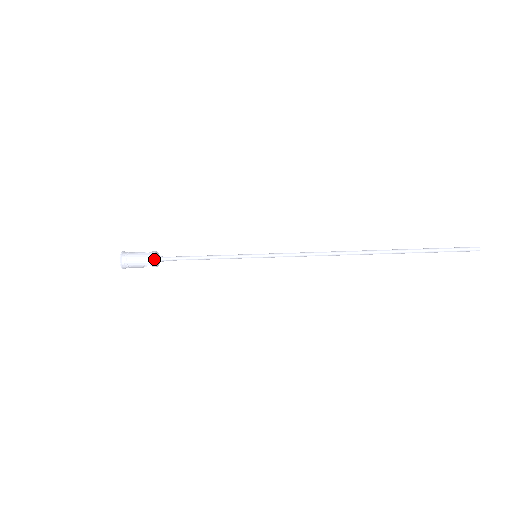
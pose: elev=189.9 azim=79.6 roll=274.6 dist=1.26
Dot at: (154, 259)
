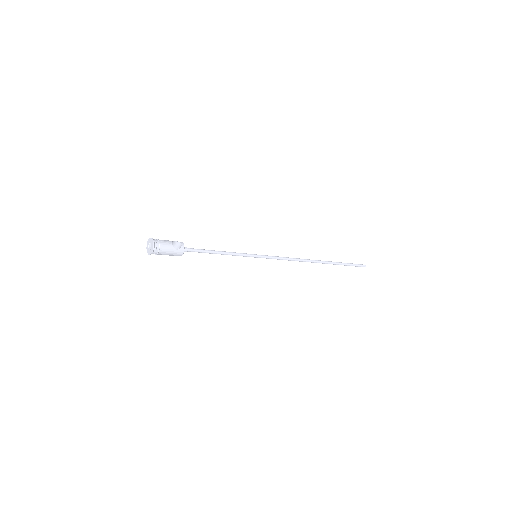
Dot at: (182, 254)
